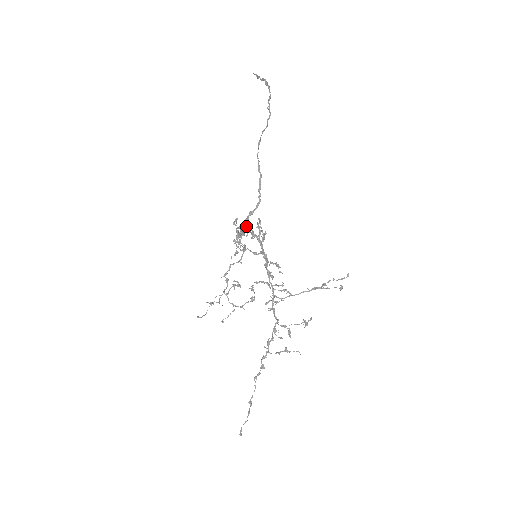
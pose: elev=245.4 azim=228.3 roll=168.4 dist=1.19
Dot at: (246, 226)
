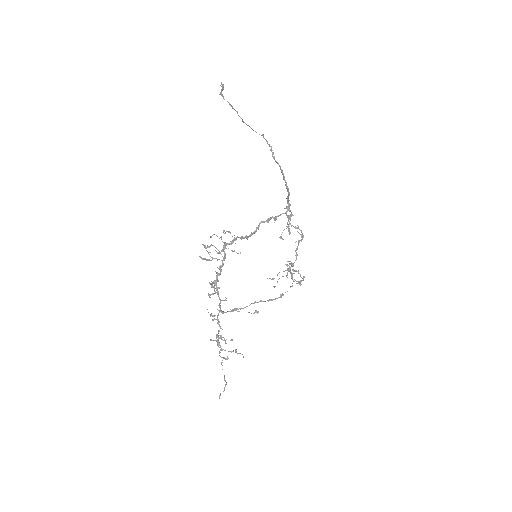
Dot at: (268, 220)
